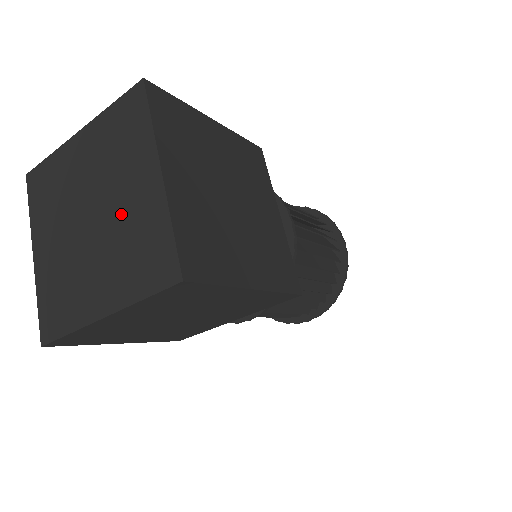
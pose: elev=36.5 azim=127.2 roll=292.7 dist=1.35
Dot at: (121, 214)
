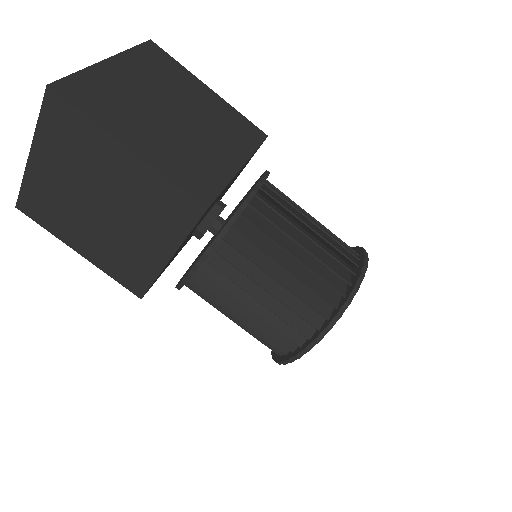
Dot at: occluded
